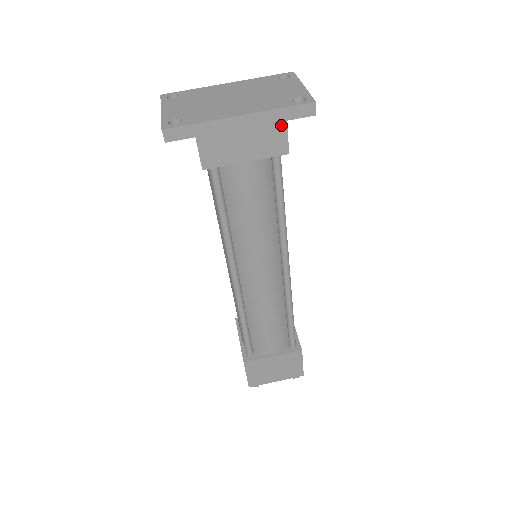
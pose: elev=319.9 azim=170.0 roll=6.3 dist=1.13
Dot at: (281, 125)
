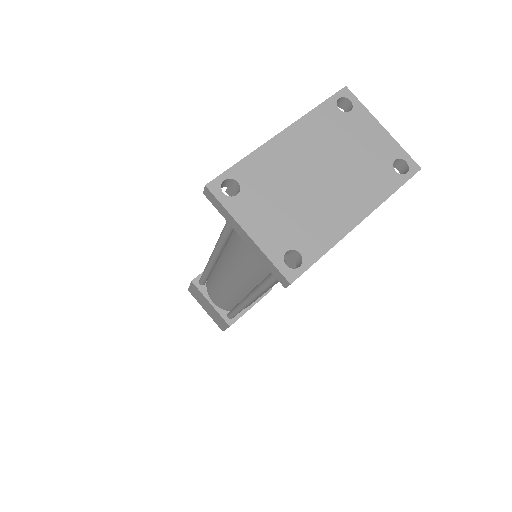
Dot at: occluded
